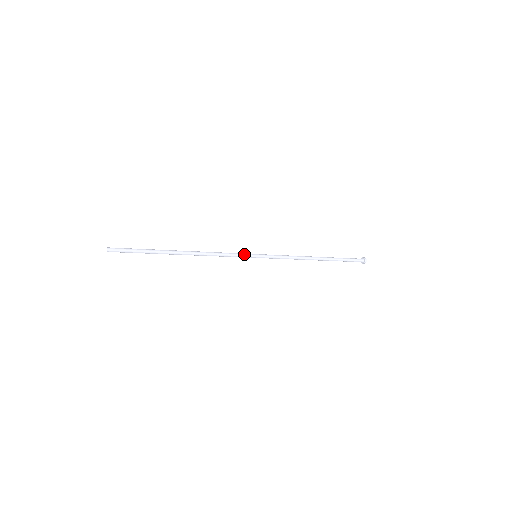
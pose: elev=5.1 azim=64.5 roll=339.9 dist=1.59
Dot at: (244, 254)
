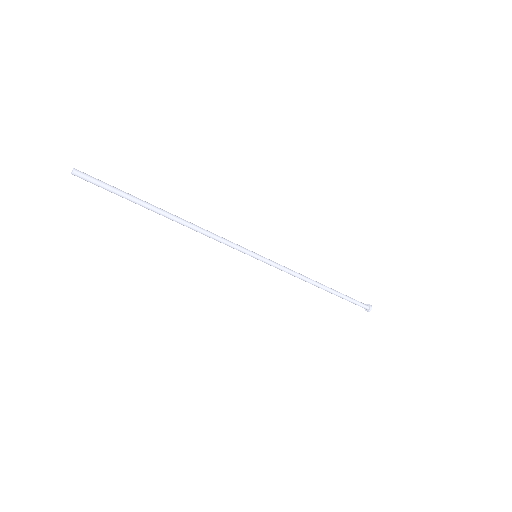
Dot at: (243, 248)
